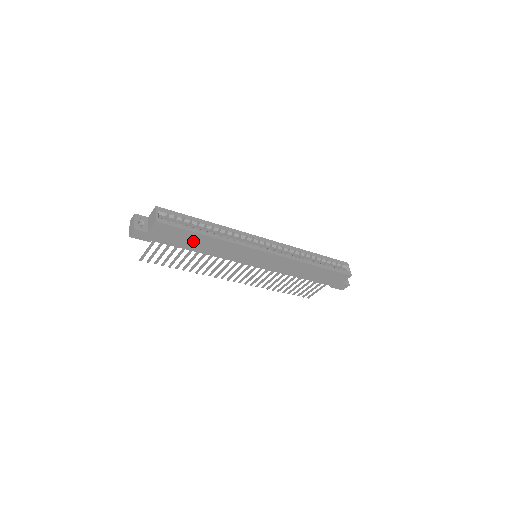
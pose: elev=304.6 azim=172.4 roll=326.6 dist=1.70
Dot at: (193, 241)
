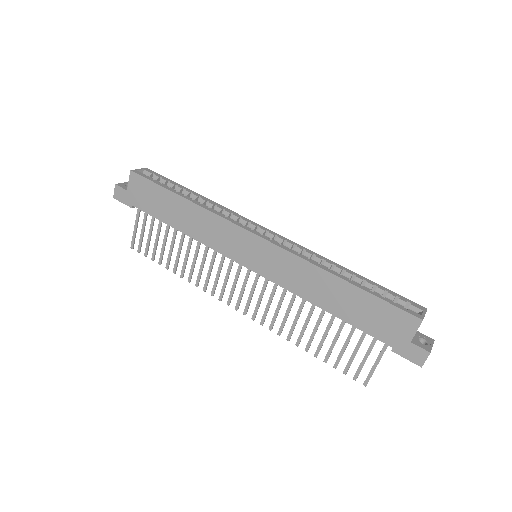
Dot at: (169, 207)
